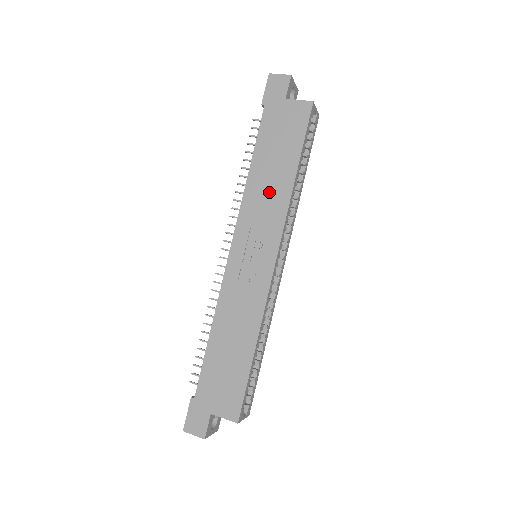
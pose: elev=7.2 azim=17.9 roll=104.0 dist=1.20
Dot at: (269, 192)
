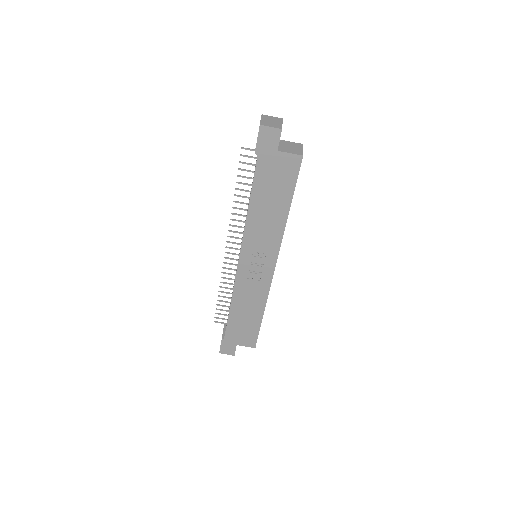
Dot at: (267, 224)
